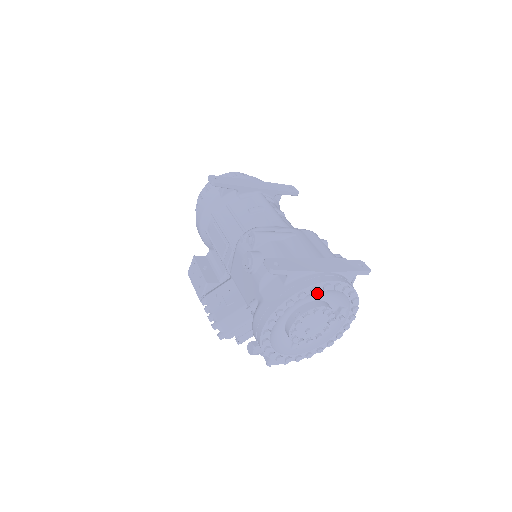
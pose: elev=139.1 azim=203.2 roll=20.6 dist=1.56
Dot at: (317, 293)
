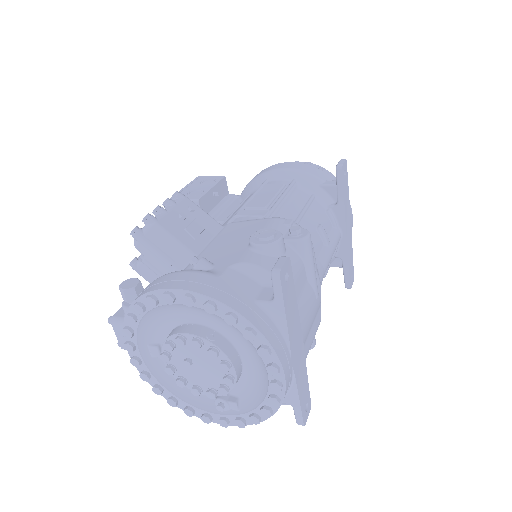
Dot at: (255, 357)
